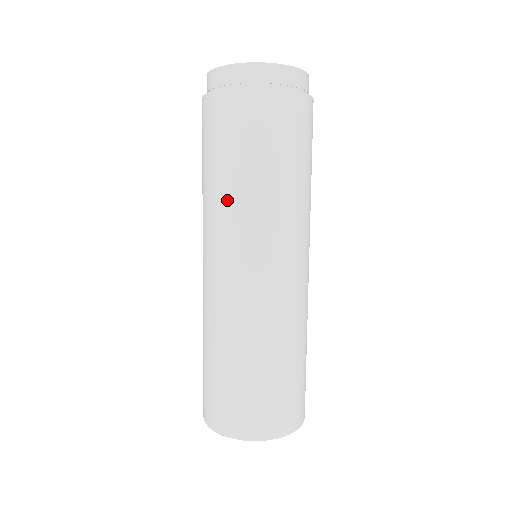
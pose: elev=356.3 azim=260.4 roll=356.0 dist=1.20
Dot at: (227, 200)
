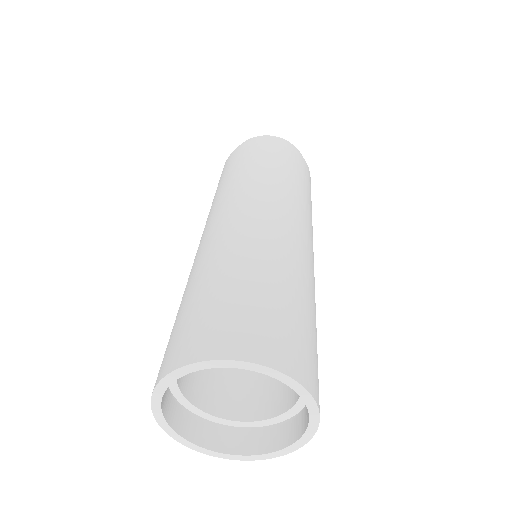
Dot at: (222, 190)
